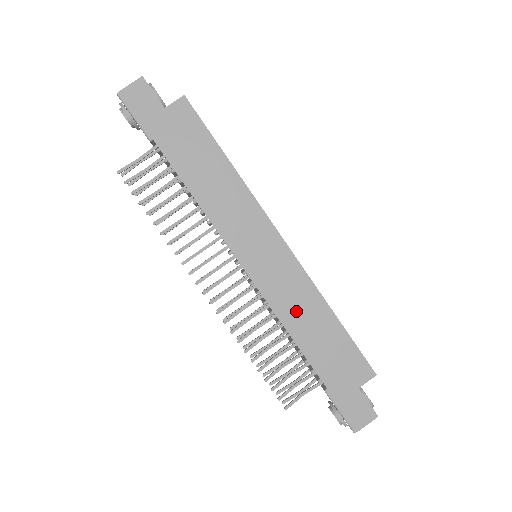
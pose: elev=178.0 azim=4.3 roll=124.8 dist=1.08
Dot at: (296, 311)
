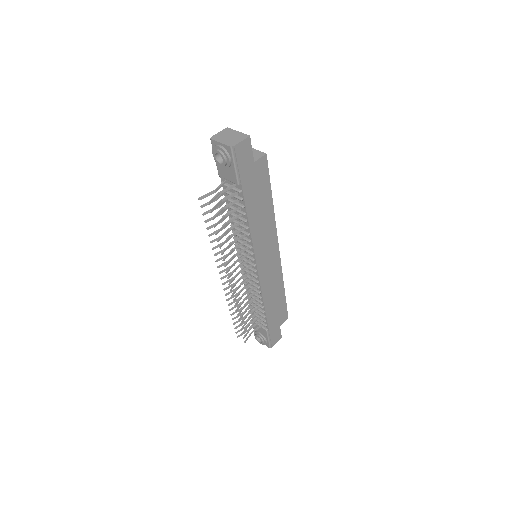
Dot at: (271, 291)
